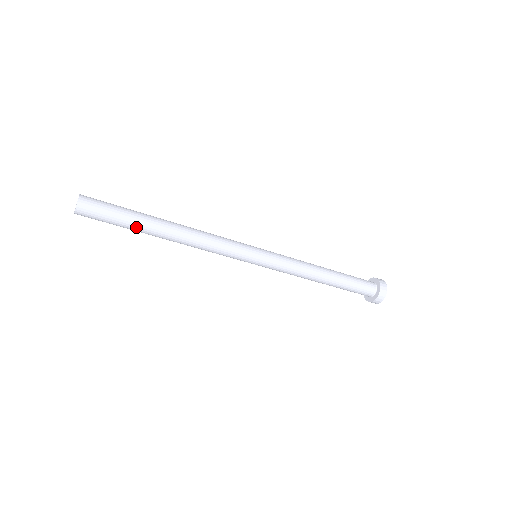
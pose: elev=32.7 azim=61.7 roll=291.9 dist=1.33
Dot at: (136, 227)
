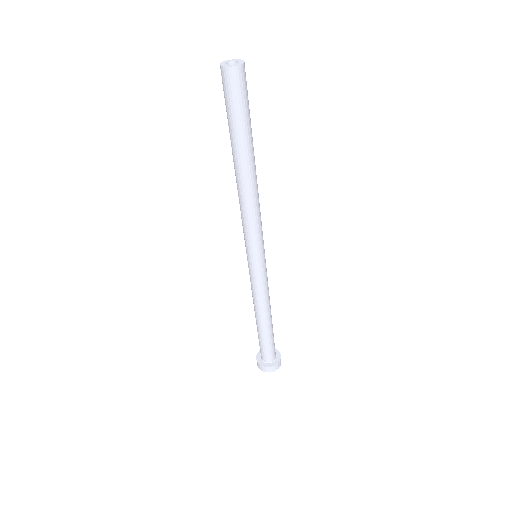
Dot at: (239, 138)
